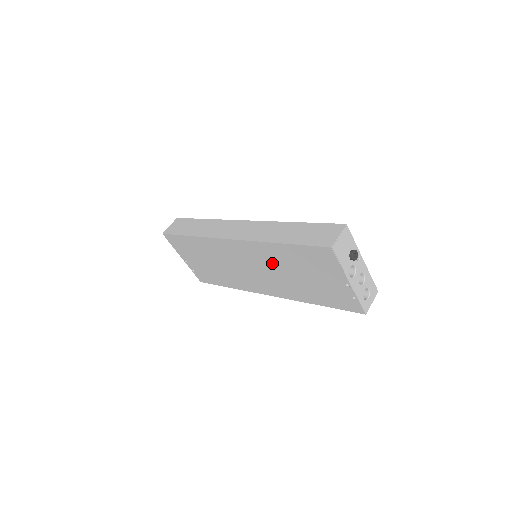
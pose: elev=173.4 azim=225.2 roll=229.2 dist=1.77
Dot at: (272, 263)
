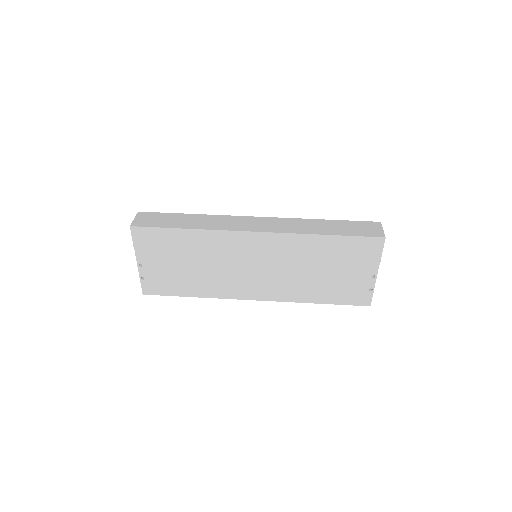
Dot at: (295, 259)
